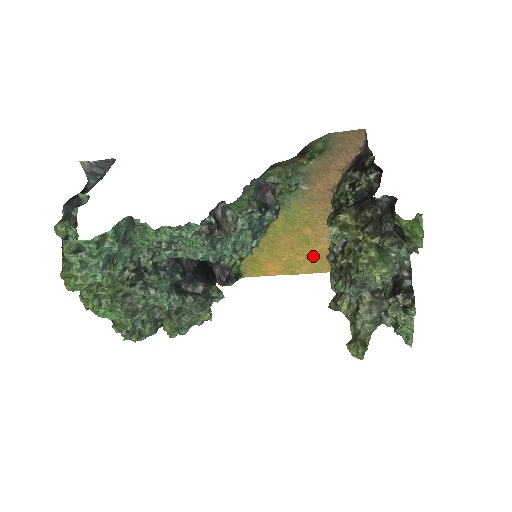
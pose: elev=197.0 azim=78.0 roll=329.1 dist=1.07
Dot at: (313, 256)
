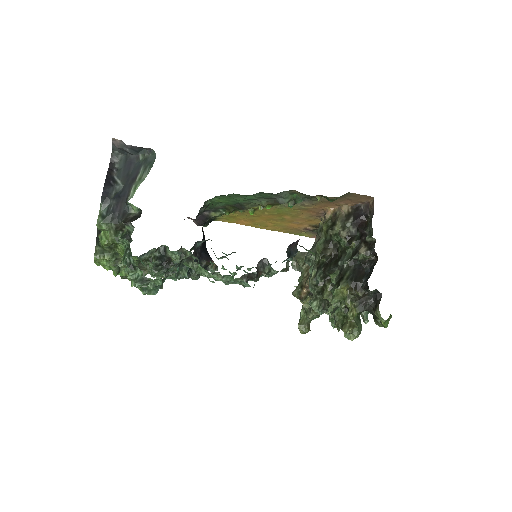
Dot at: (280, 225)
